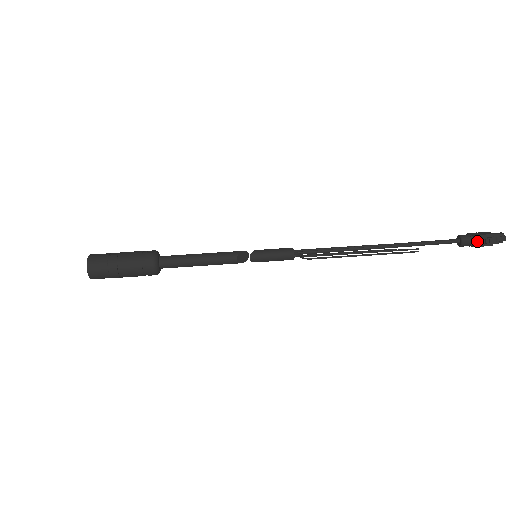
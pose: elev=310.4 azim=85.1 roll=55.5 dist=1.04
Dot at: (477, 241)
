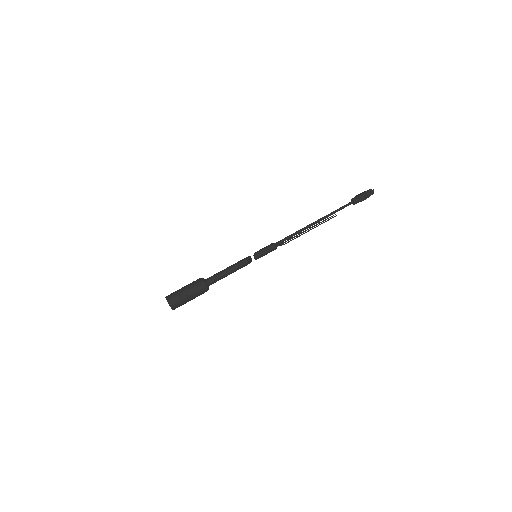
Dot at: (361, 198)
